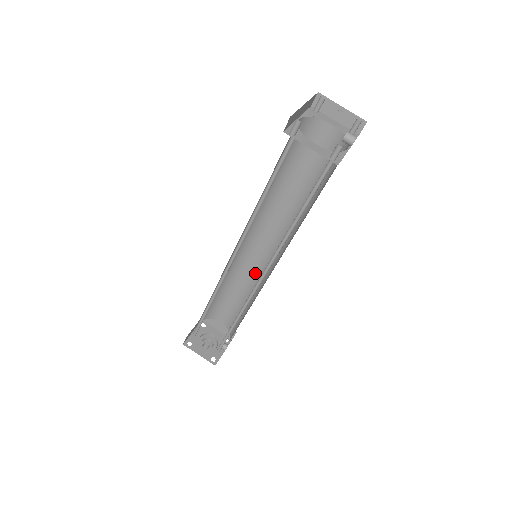
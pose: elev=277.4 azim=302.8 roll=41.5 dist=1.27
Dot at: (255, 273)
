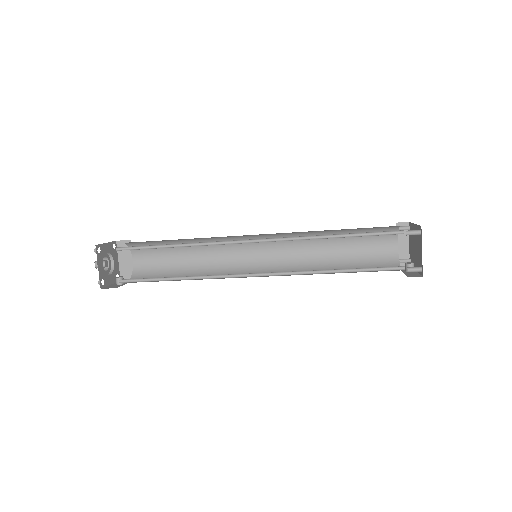
Dot at: (223, 261)
